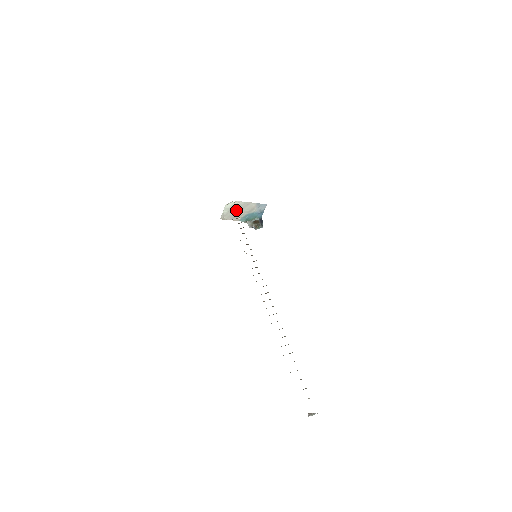
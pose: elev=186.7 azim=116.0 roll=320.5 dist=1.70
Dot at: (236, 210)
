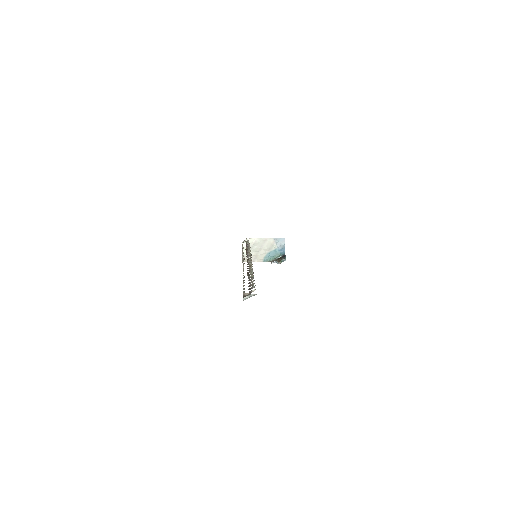
Dot at: (255, 249)
